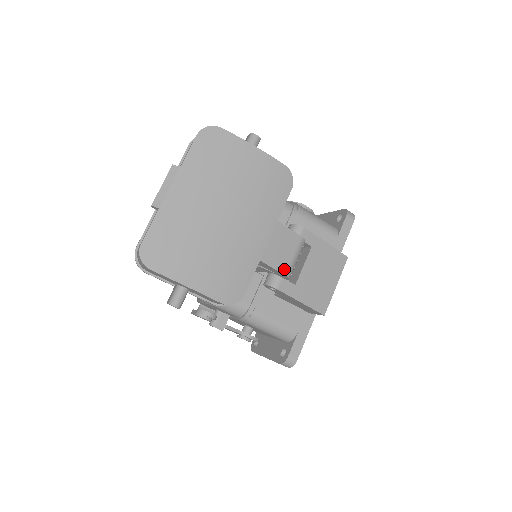
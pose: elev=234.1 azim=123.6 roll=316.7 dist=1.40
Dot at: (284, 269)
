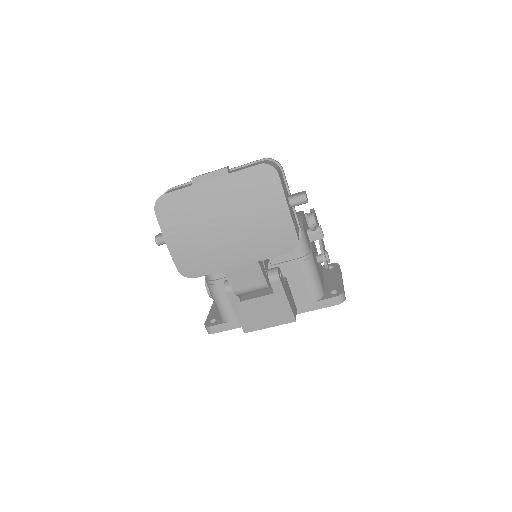
Dot at: (236, 289)
